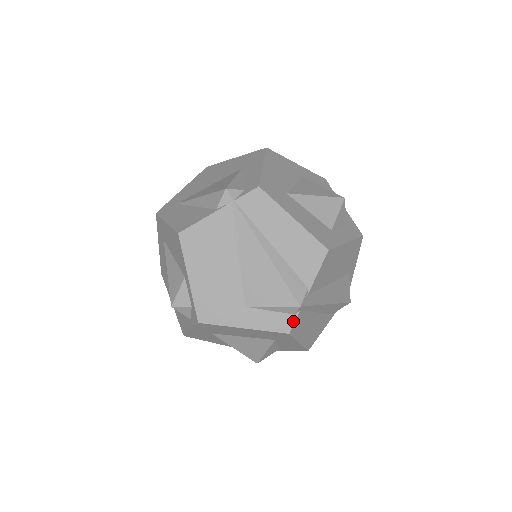
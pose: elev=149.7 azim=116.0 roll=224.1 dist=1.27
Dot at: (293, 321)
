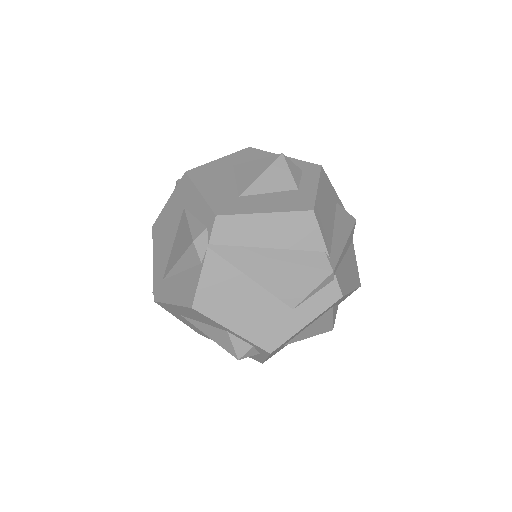
Dot at: (337, 285)
